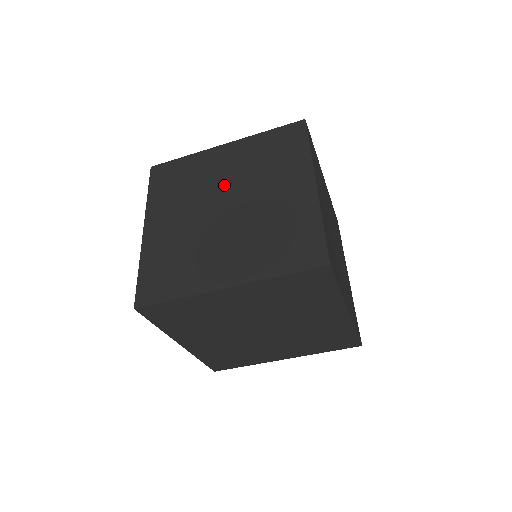
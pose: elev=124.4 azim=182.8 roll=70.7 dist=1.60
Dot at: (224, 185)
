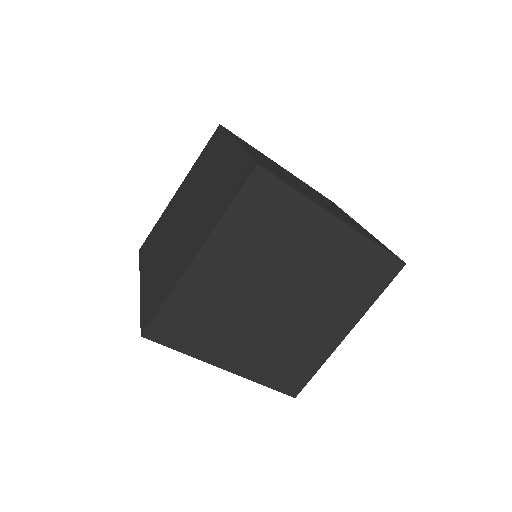
Dot at: (182, 207)
